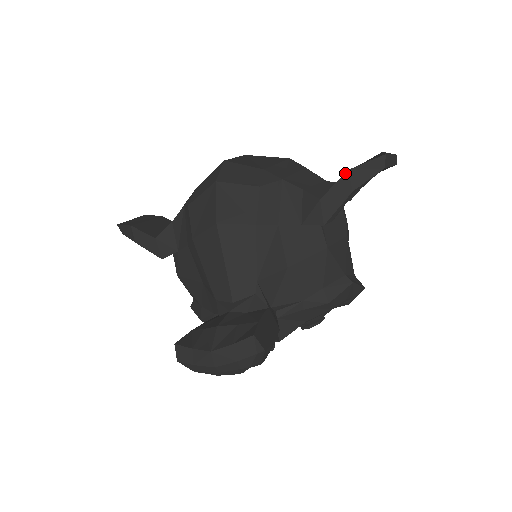
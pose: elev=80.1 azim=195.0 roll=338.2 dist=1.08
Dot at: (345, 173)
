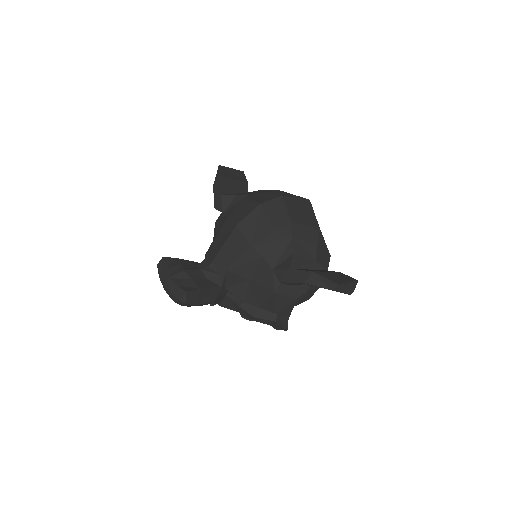
Dot at: (310, 271)
